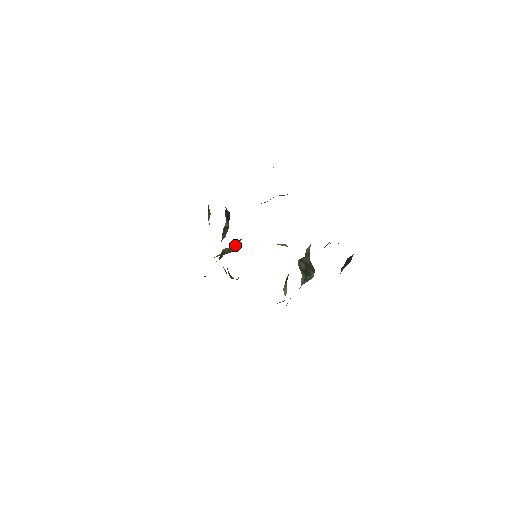
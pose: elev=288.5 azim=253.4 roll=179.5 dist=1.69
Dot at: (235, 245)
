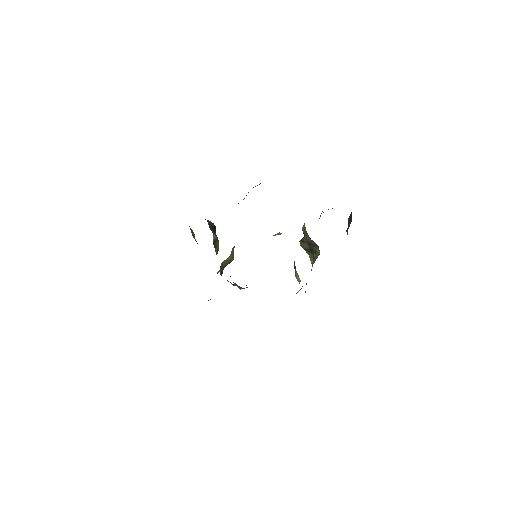
Dot at: (231, 254)
